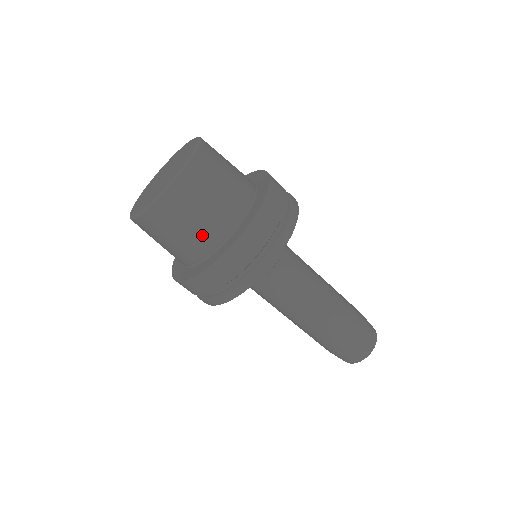
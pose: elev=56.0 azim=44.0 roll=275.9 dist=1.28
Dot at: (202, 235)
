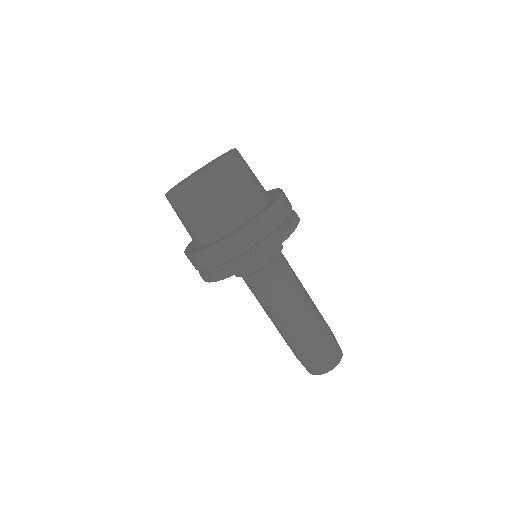
Dot at: (215, 220)
